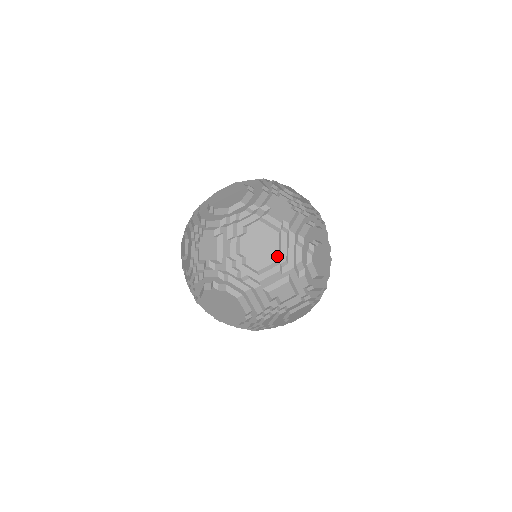
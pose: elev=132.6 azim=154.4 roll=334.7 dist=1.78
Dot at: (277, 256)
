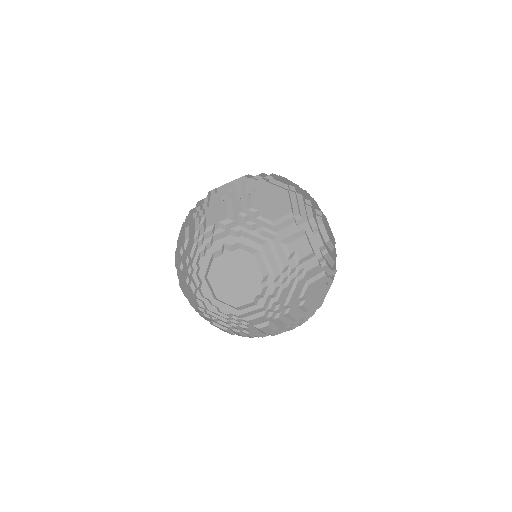
Dot at: (290, 209)
